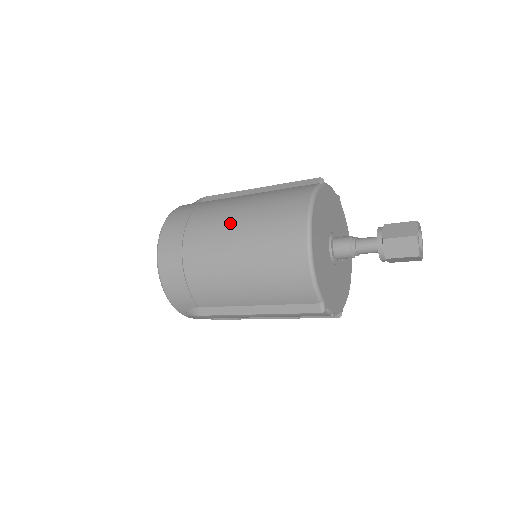
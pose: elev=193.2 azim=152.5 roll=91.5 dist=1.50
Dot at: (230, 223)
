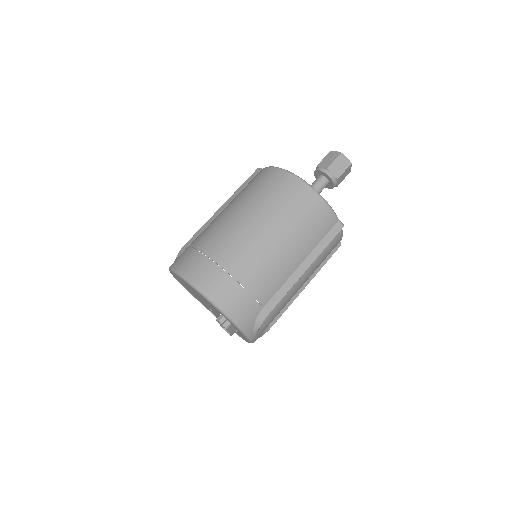
Dot at: (239, 220)
